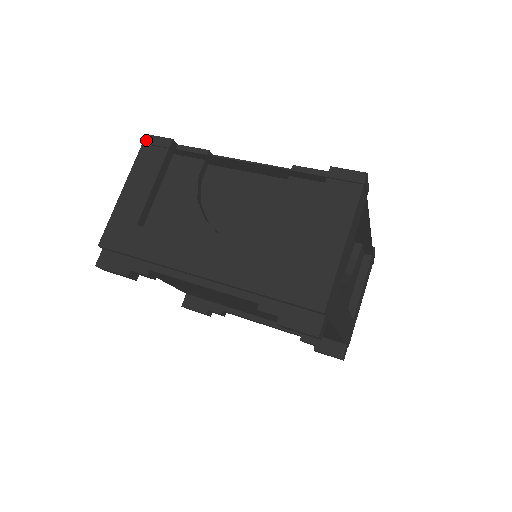
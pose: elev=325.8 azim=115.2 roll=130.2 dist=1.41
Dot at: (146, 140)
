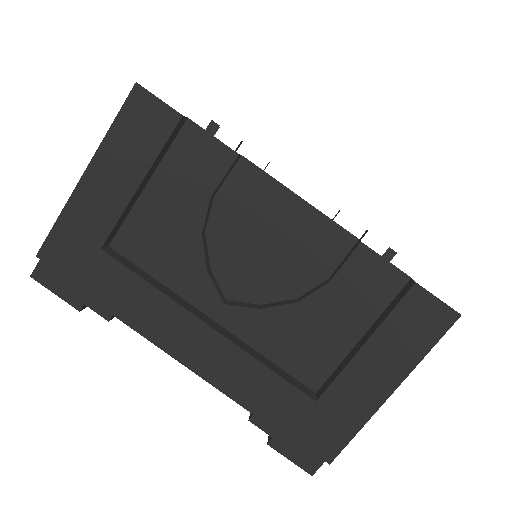
Dot at: (134, 95)
